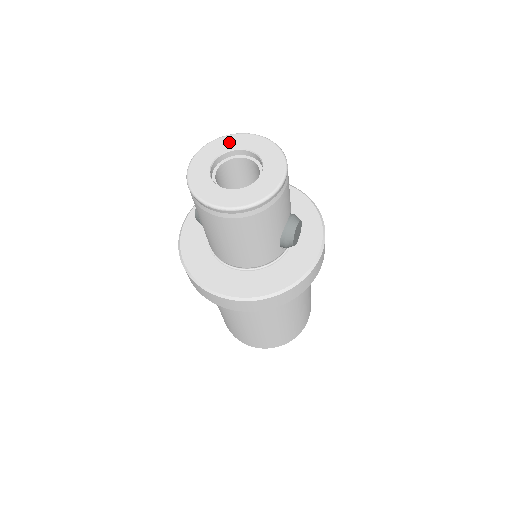
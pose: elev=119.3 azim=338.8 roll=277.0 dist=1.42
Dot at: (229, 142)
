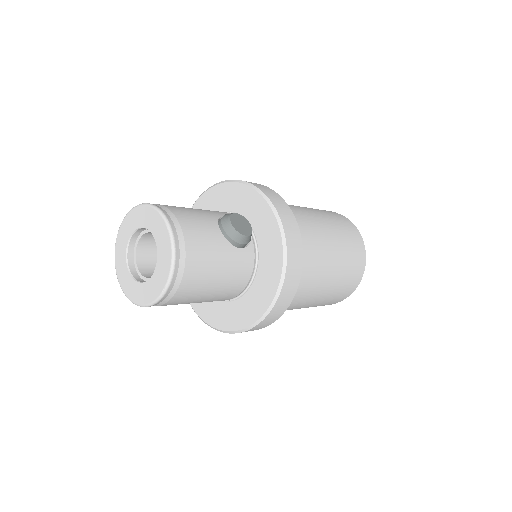
Dot at: (121, 241)
